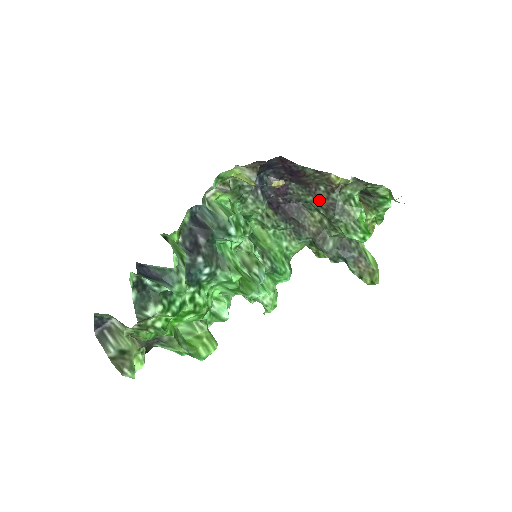
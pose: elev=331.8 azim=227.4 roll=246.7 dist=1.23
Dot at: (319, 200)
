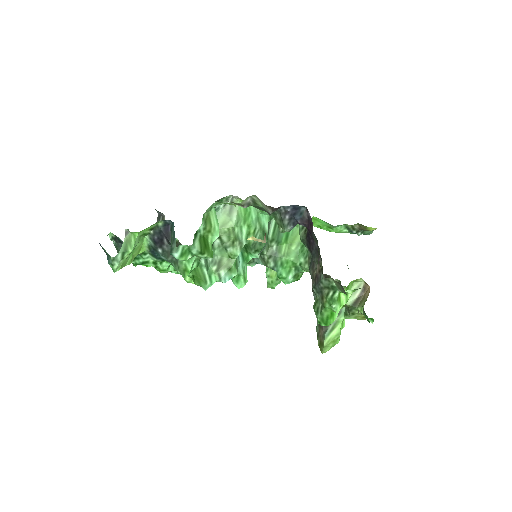
Dot at: (317, 265)
